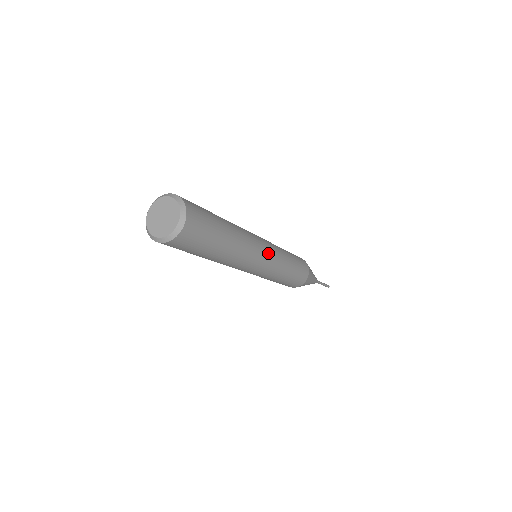
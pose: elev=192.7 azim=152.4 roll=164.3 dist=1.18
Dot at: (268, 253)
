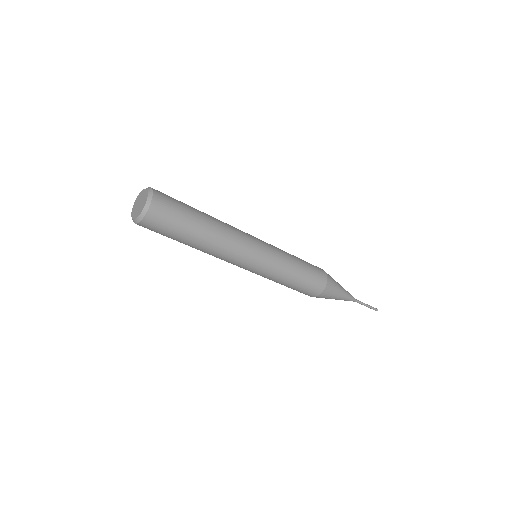
Dot at: (260, 252)
